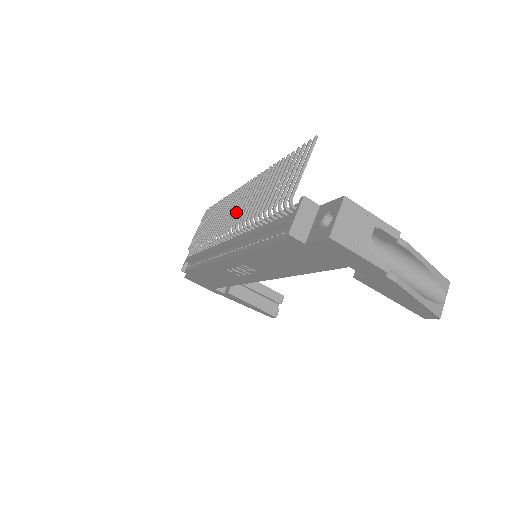
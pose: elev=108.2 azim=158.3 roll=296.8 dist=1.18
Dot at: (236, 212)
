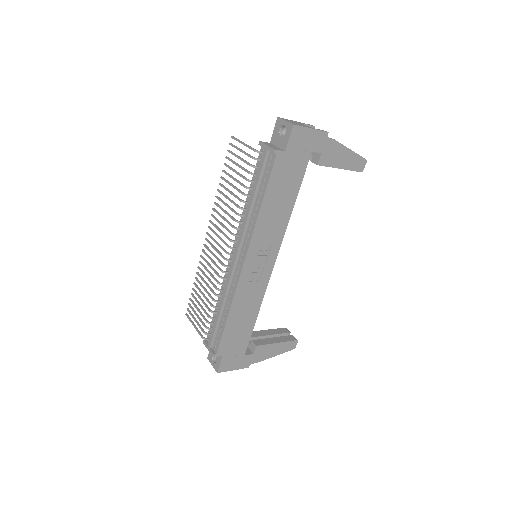
Dot at: (221, 239)
